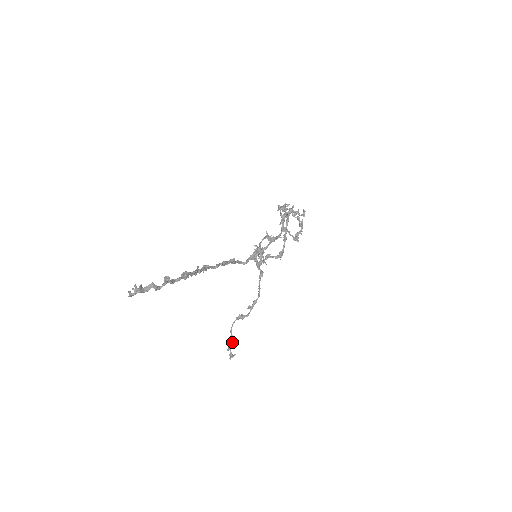
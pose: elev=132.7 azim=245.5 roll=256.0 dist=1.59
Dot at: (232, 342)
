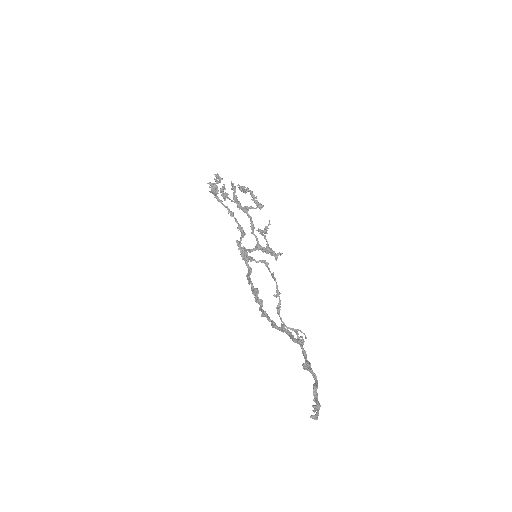
Dot at: (296, 333)
